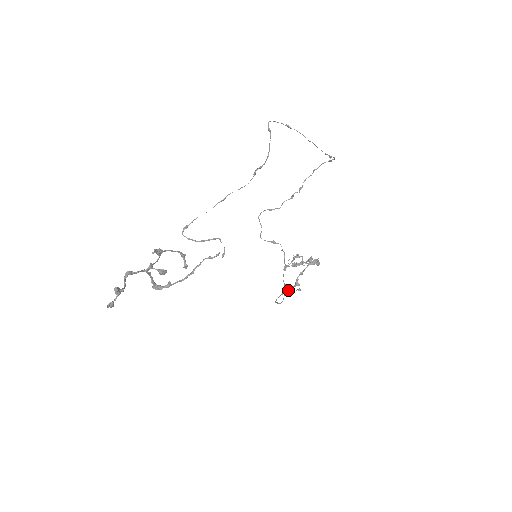
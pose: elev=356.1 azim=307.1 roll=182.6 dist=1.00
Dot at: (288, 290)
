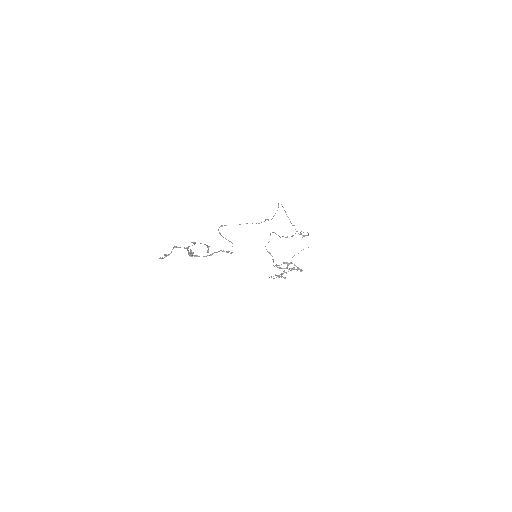
Dot at: (277, 276)
